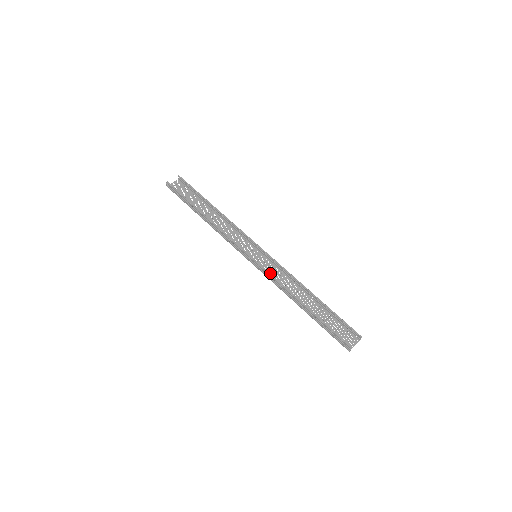
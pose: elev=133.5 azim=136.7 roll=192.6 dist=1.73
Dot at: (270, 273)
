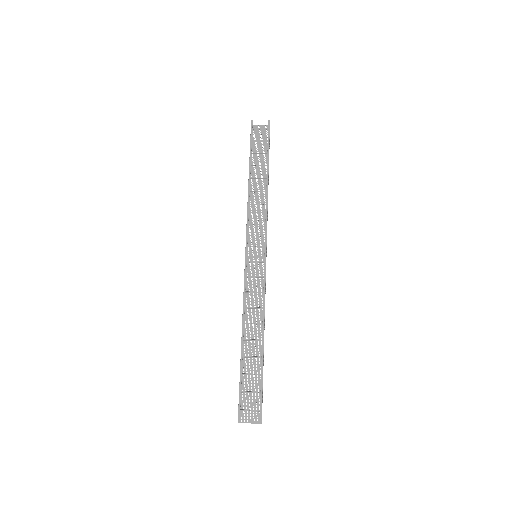
Dot at: occluded
